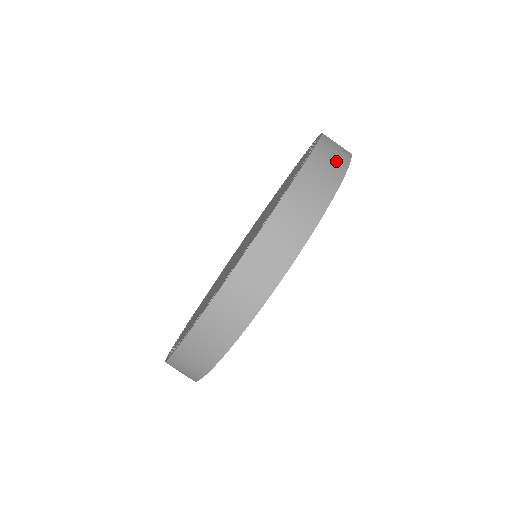
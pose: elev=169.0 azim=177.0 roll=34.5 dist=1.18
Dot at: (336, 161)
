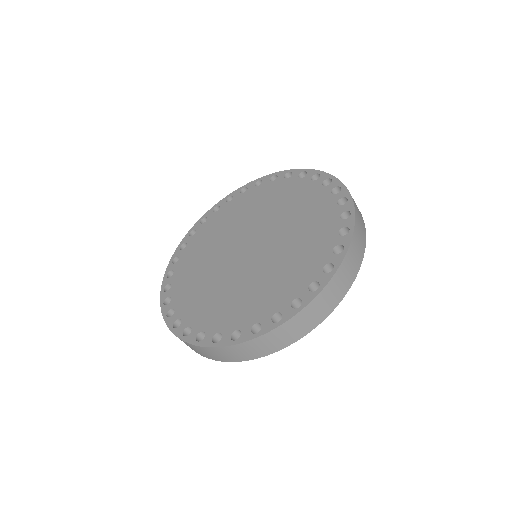
Dot at: occluded
